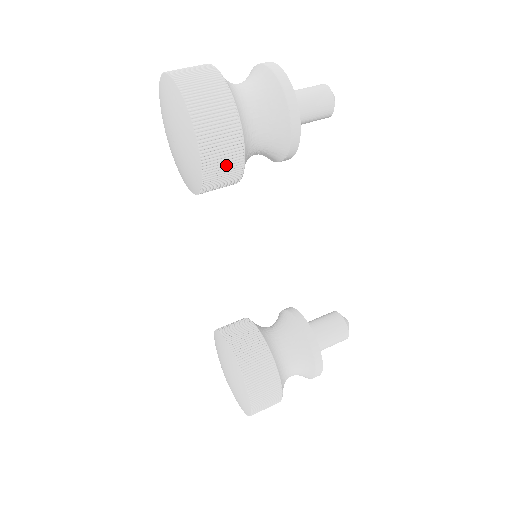
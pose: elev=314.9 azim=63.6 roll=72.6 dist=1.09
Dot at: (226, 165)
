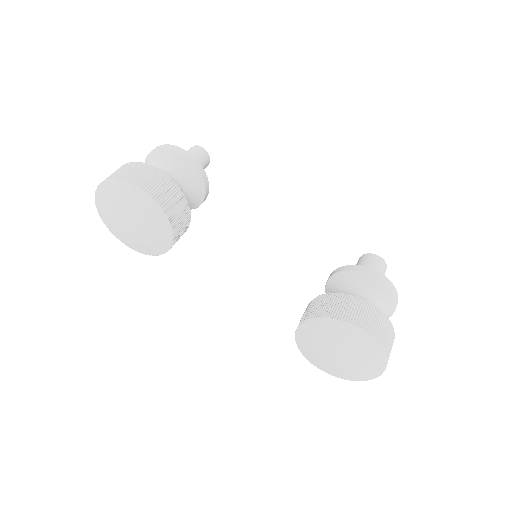
Dot at: (167, 191)
